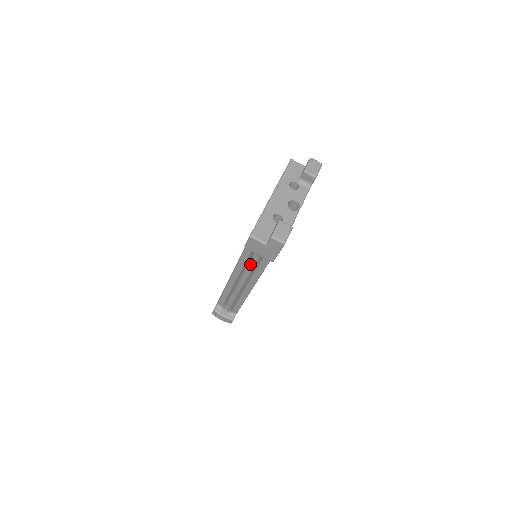
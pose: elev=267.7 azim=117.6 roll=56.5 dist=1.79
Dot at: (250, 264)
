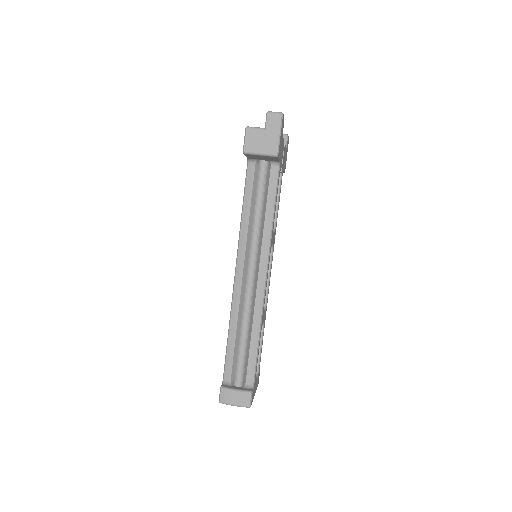
Dot at: (252, 250)
